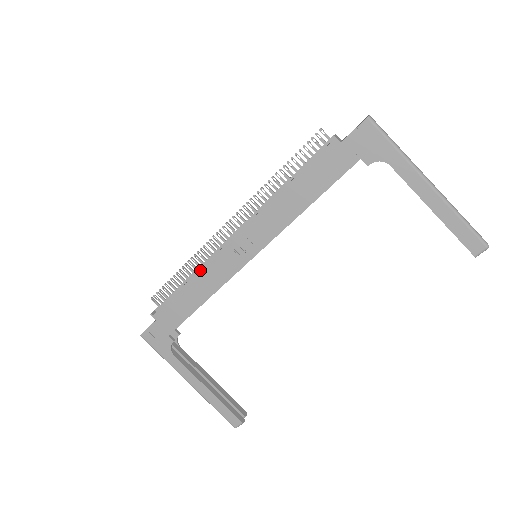
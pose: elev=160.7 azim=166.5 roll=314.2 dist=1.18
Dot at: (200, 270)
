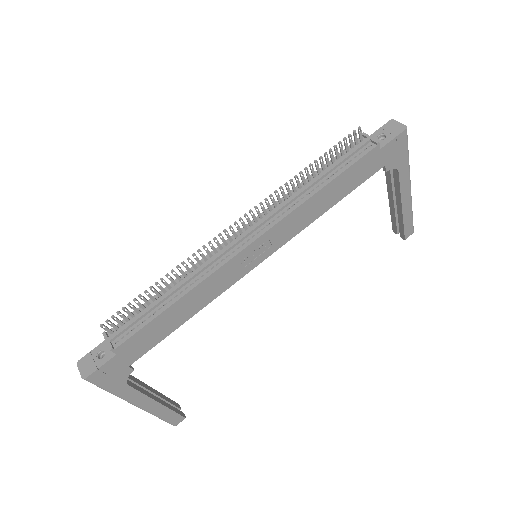
Dot at: (200, 284)
